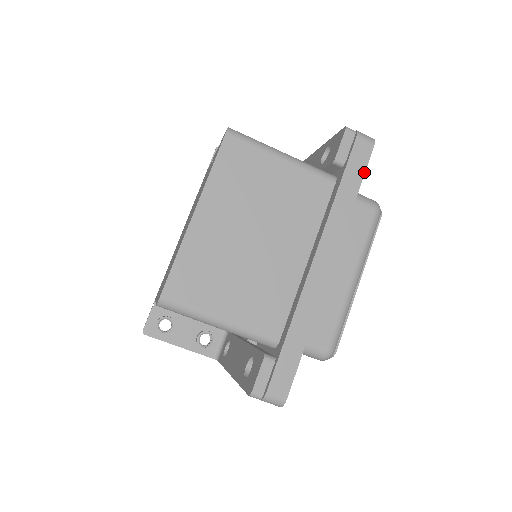
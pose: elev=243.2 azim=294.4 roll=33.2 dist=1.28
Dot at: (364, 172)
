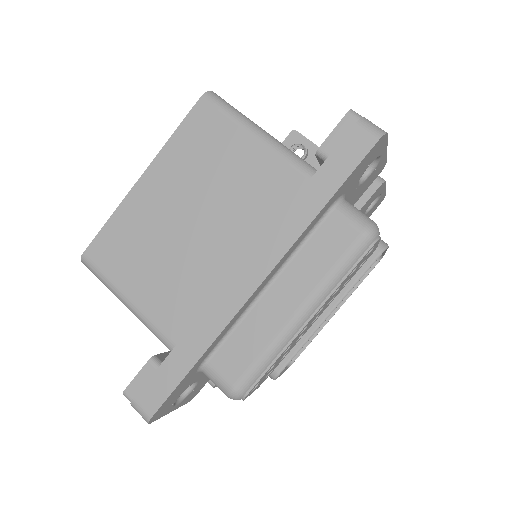
Dot at: (349, 175)
